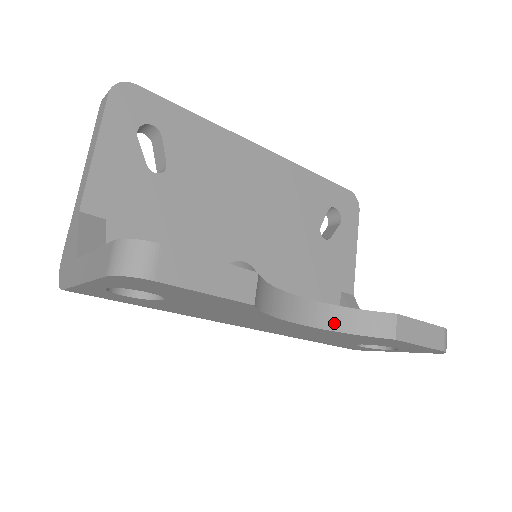
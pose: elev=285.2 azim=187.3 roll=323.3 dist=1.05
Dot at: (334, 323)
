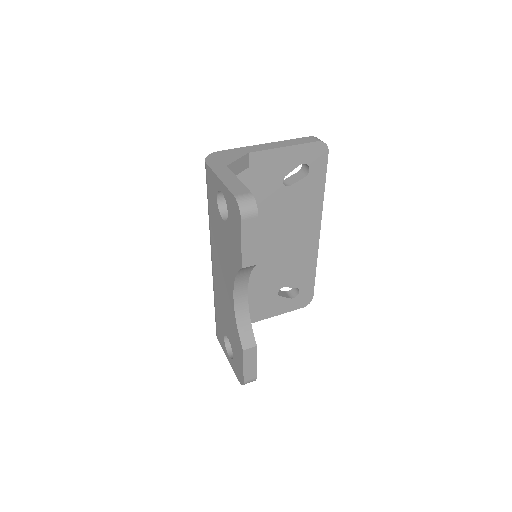
Dot at: (240, 314)
